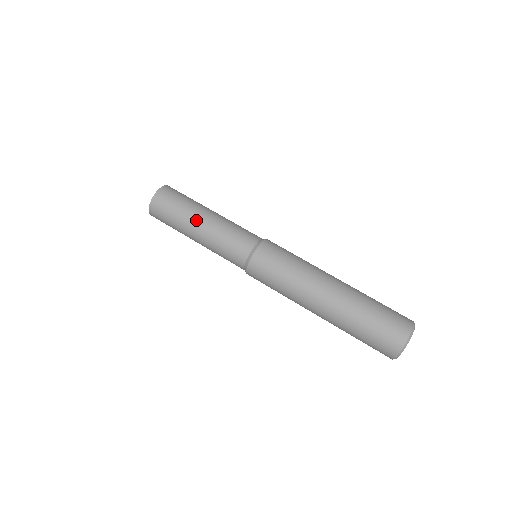
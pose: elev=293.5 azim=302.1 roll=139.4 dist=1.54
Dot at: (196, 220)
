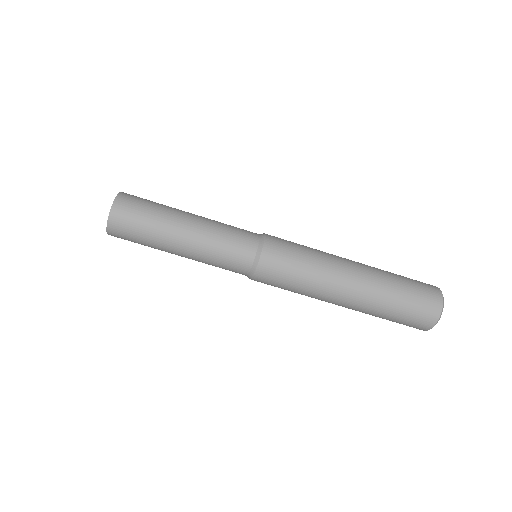
Dot at: (178, 228)
